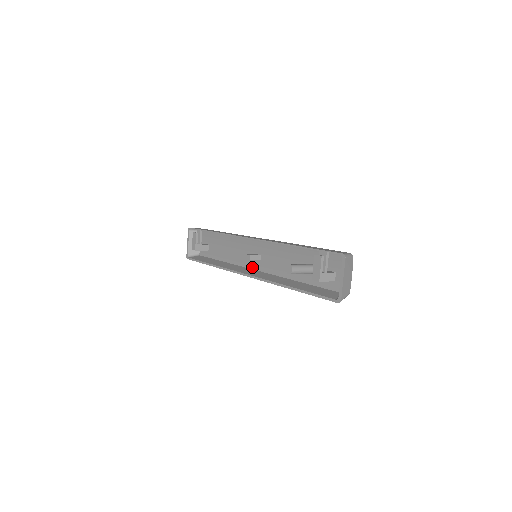
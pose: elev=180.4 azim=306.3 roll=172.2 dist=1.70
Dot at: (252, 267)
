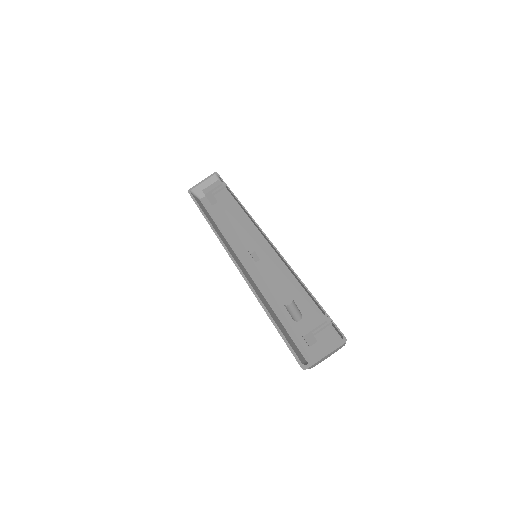
Dot at: (242, 259)
